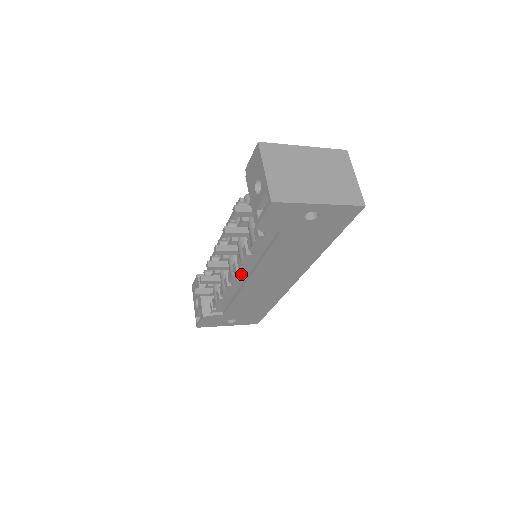
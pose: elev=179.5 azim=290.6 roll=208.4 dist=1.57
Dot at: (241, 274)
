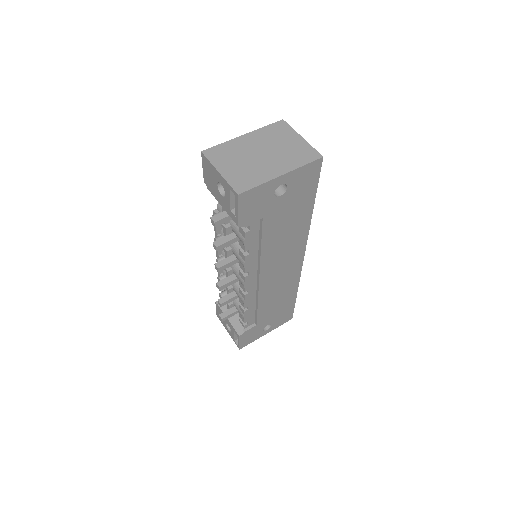
Dot at: (250, 278)
